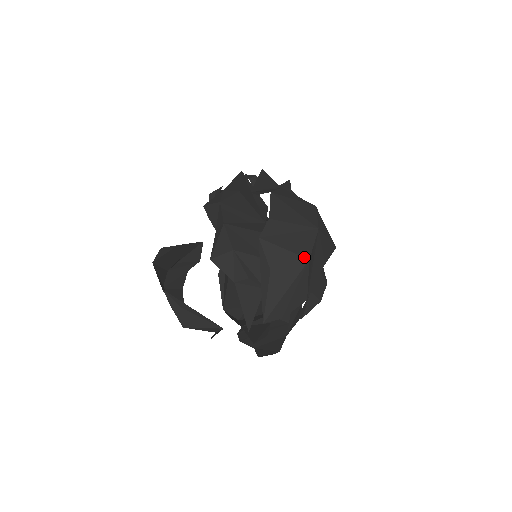
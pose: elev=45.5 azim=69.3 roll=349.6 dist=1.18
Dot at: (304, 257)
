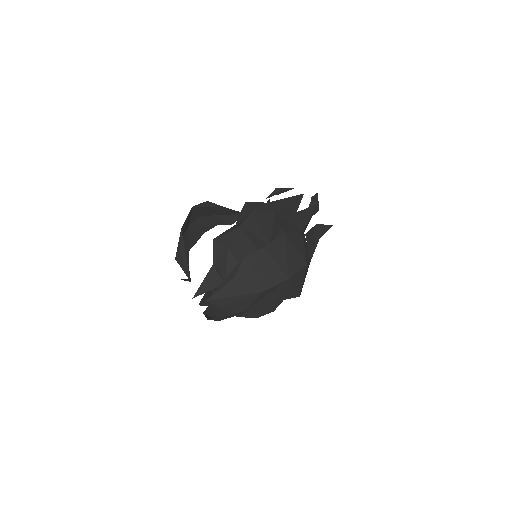
Dot at: (261, 287)
